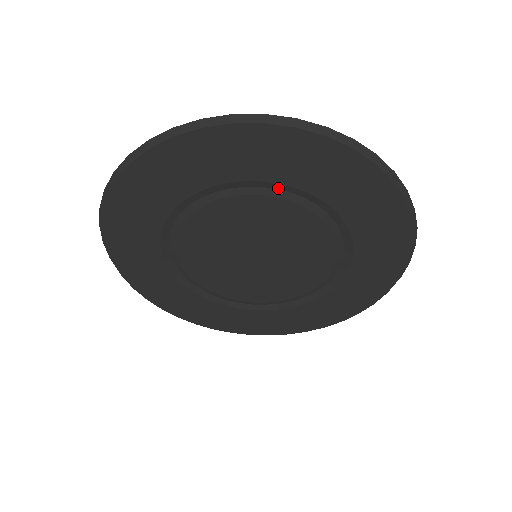
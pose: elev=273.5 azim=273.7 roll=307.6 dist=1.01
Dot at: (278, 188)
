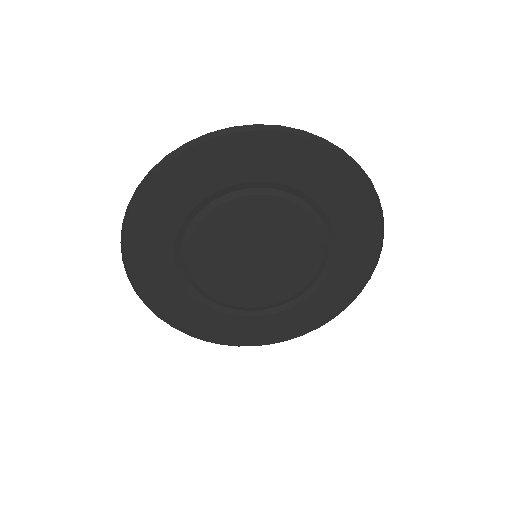
Dot at: (325, 223)
